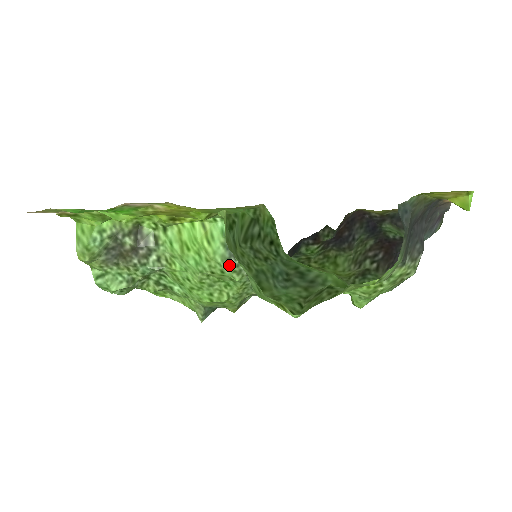
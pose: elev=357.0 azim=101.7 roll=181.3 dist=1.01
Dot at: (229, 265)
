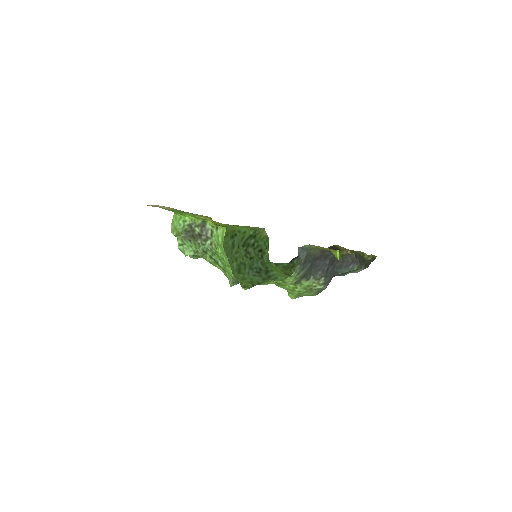
Dot at: occluded
